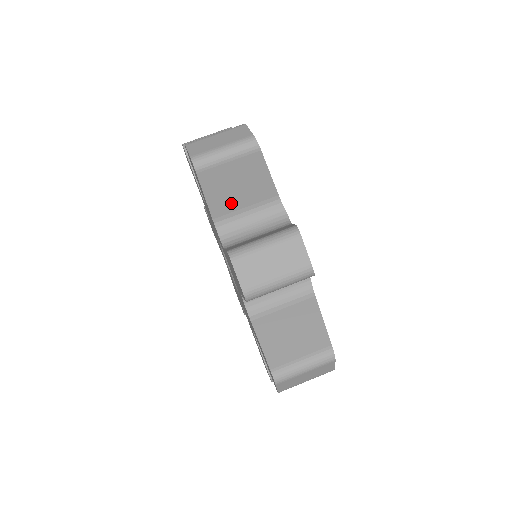
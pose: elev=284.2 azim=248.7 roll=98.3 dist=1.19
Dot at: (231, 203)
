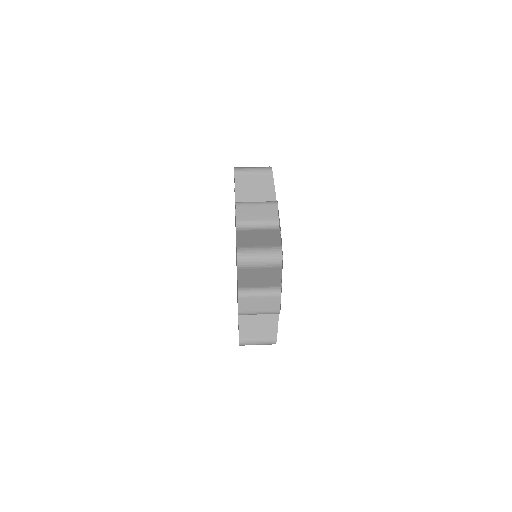
Dot at: occluded
